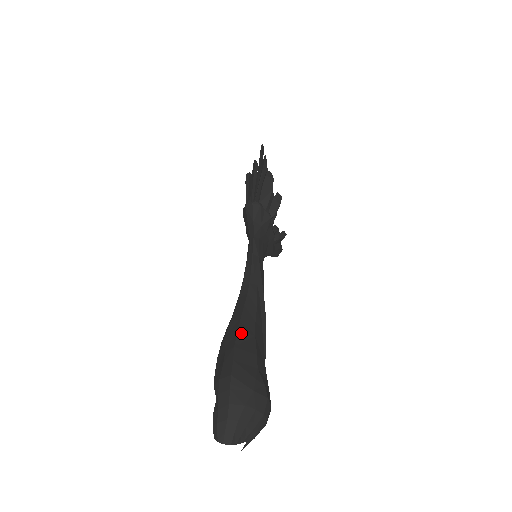
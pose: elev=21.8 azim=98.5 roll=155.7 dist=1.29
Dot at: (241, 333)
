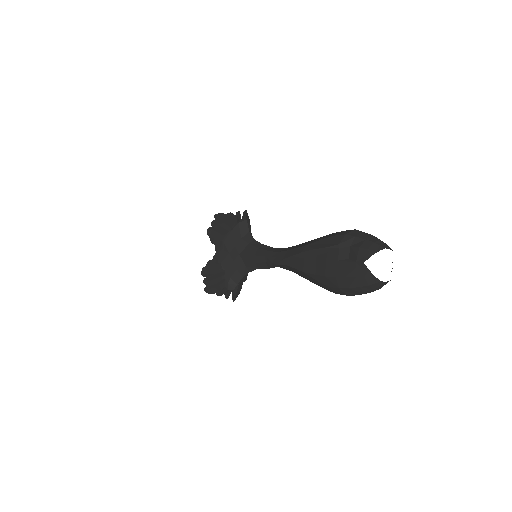
Dot at: occluded
